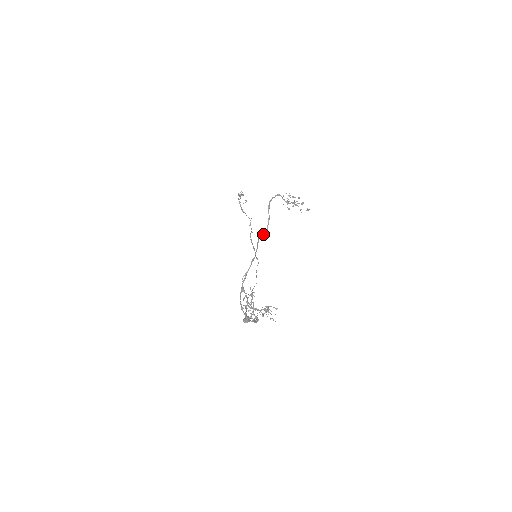
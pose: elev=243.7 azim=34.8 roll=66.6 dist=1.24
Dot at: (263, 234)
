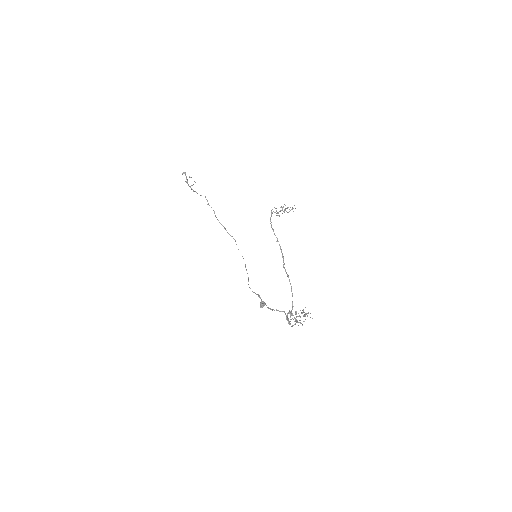
Dot at: (283, 260)
